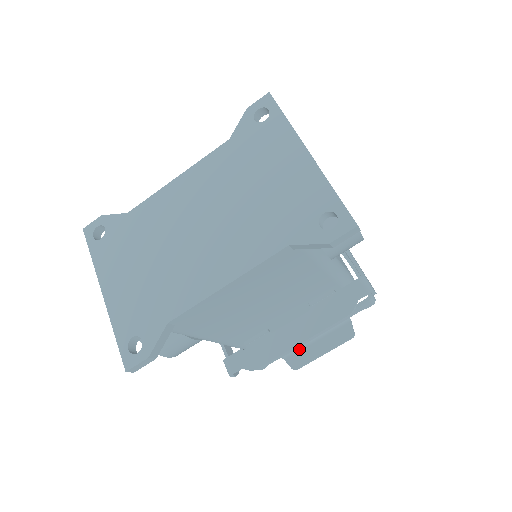
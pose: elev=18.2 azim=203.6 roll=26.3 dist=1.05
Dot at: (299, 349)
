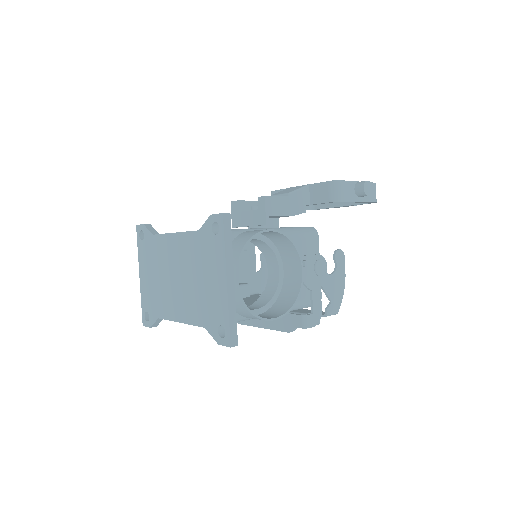
Dot at: occluded
